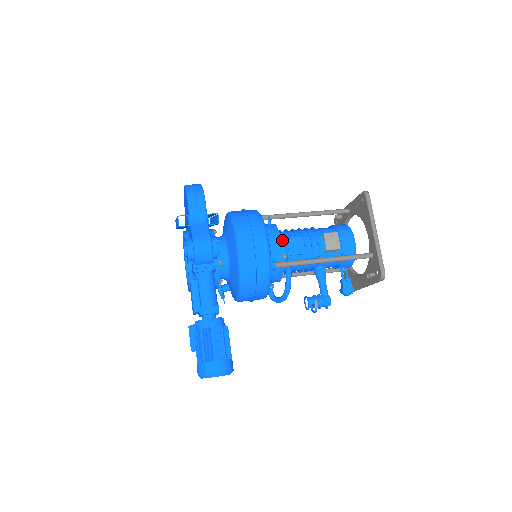
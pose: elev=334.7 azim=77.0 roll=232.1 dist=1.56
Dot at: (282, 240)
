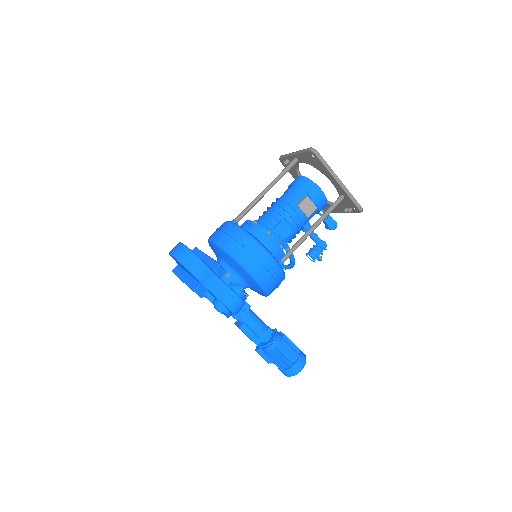
Dot at: occluded
